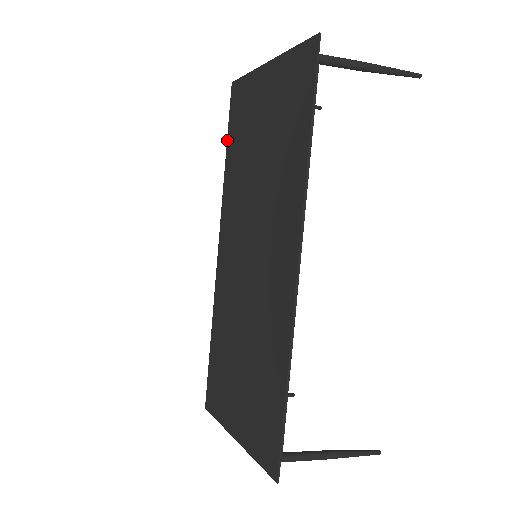
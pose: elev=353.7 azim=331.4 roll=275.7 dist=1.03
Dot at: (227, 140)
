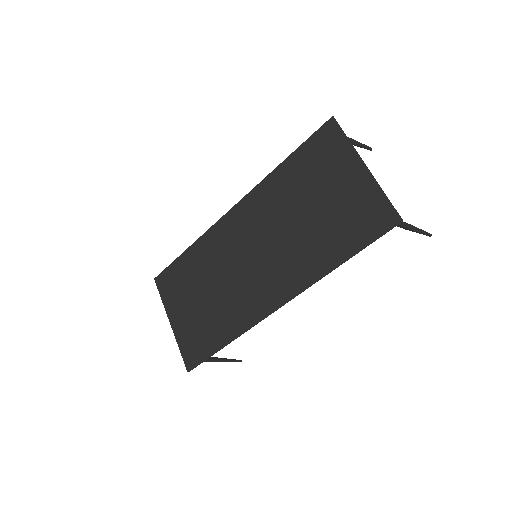
Dot at: (295, 151)
